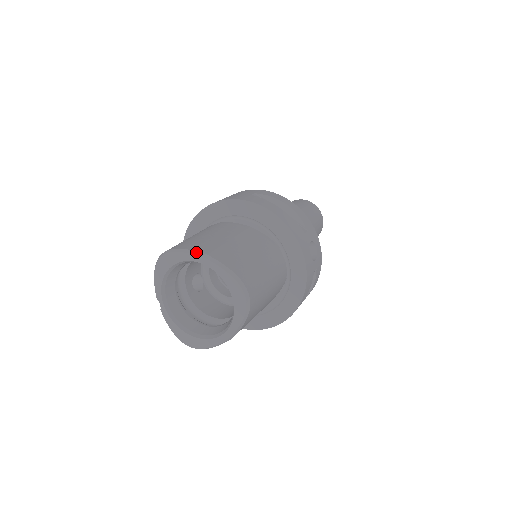
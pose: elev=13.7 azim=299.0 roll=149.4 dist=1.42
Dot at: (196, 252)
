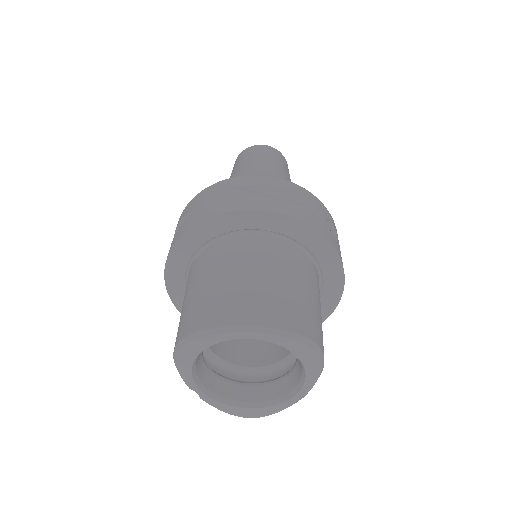
Dot at: (230, 328)
